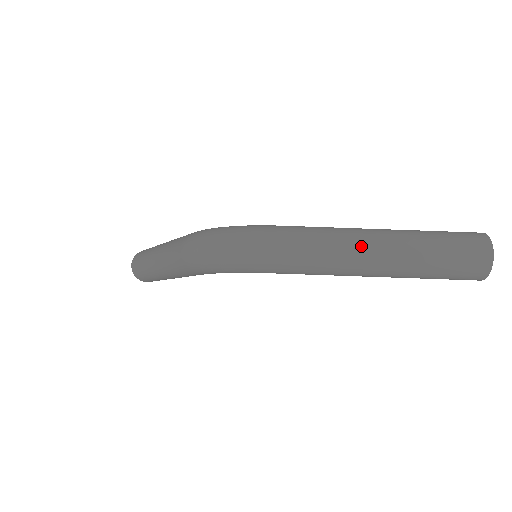
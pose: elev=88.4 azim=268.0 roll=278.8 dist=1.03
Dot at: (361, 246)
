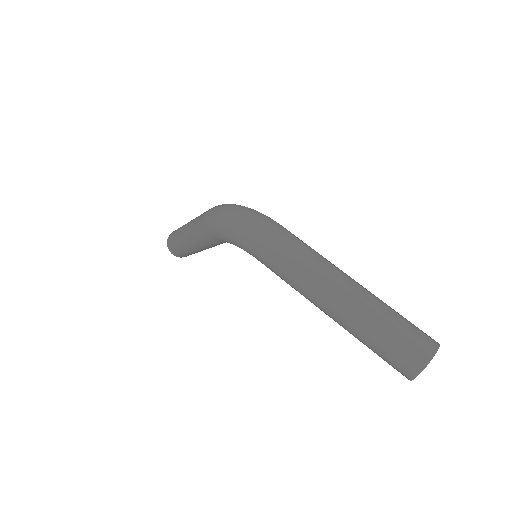
Dot at: (332, 275)
